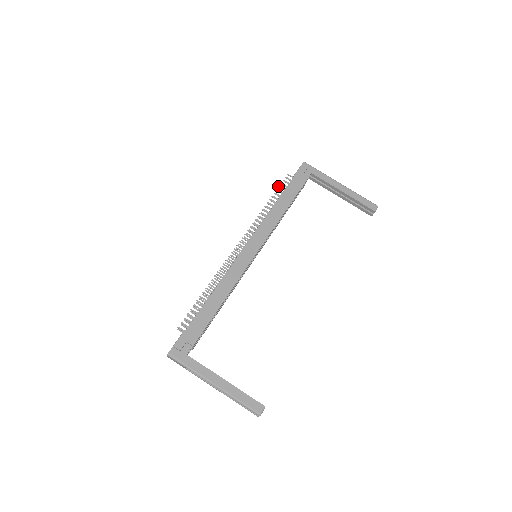
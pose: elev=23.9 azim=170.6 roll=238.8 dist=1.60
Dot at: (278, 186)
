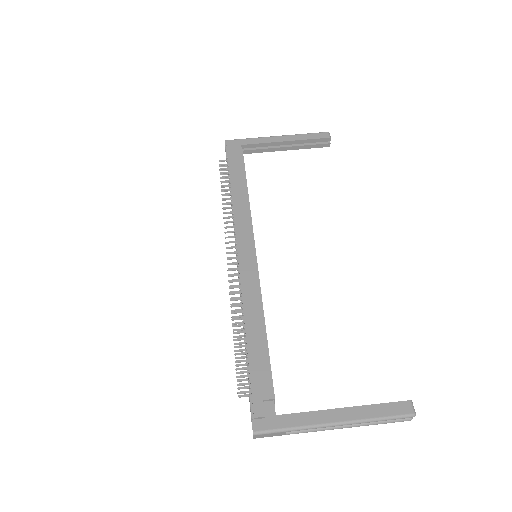
Dot at: occluded
